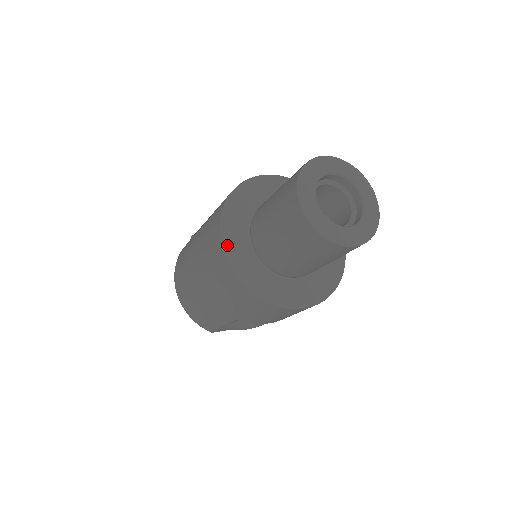
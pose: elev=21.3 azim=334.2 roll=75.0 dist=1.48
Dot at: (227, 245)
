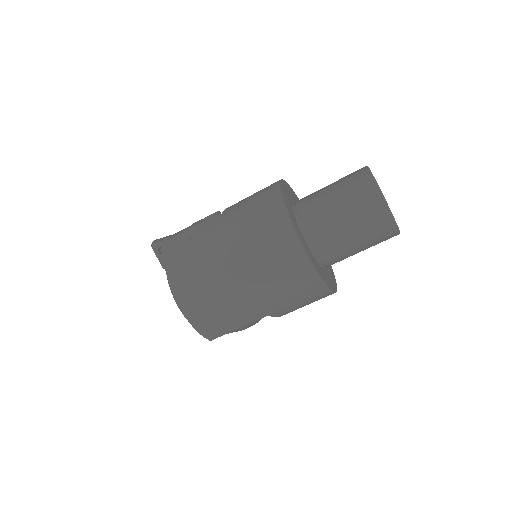
Dot at: (301, 240)
